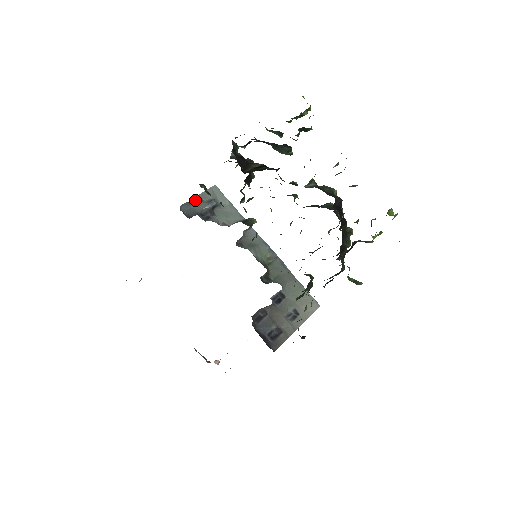
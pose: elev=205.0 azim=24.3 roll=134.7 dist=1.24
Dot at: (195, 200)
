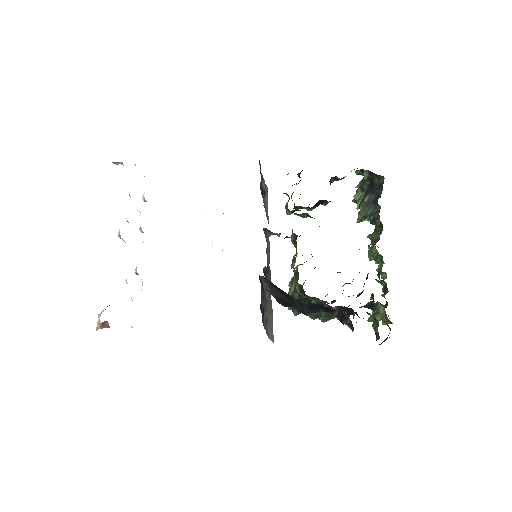
Dot at: (260, 173)
